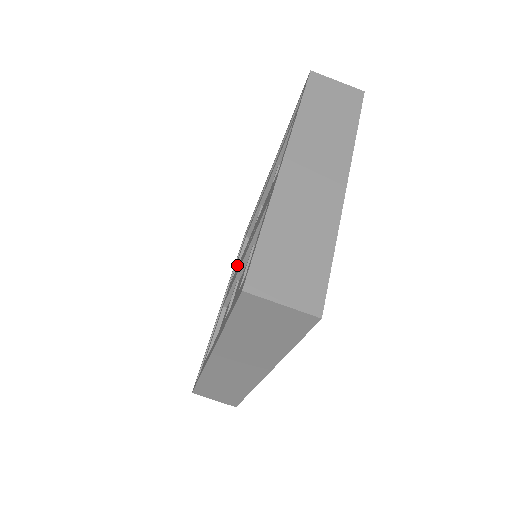
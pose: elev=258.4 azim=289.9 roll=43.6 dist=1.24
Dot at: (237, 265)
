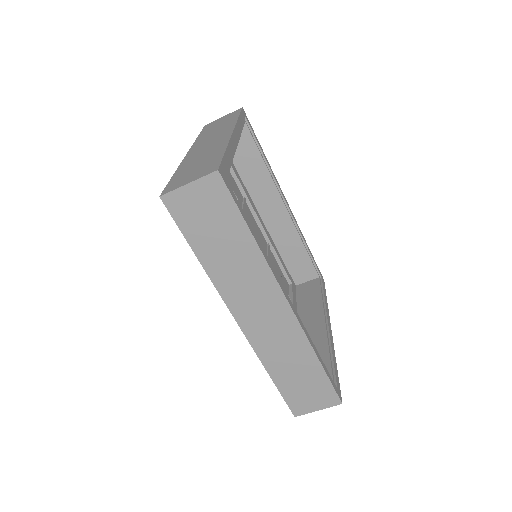
Dot at: occluded
